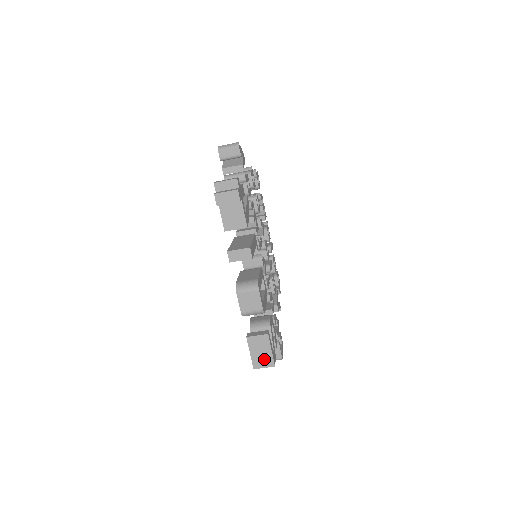
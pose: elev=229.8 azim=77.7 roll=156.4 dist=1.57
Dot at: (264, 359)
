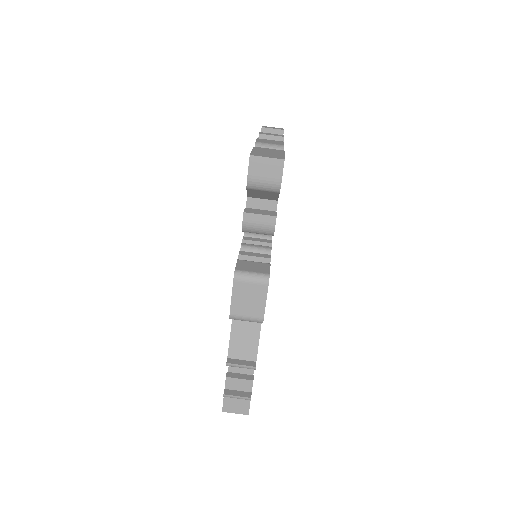
Dot at: (270, 155)
